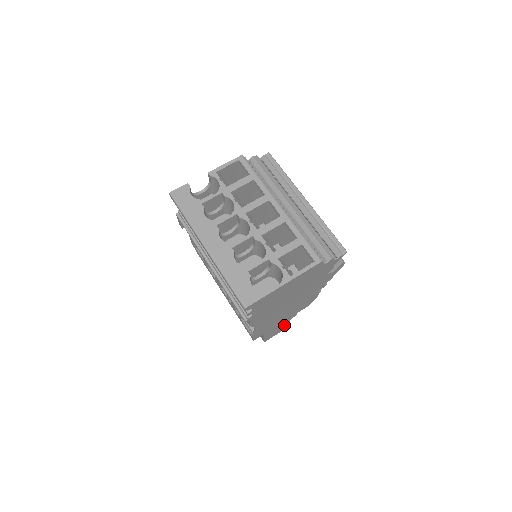
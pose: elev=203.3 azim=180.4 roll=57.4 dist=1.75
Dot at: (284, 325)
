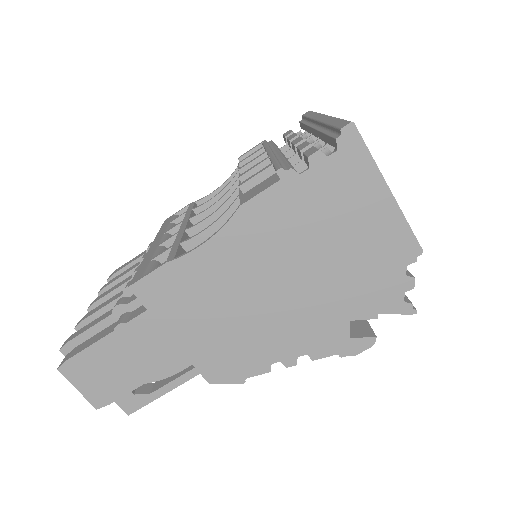
Dot at: (122, 383)
